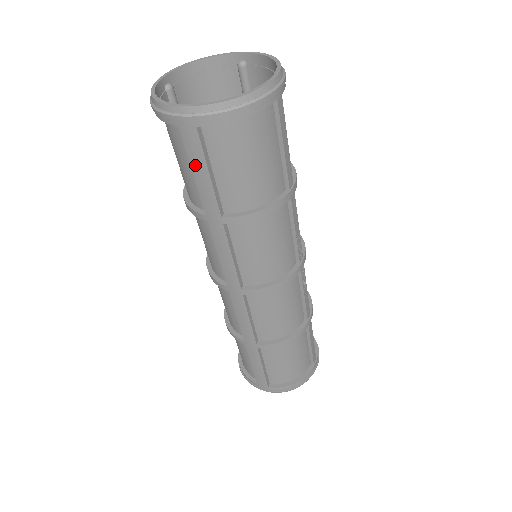
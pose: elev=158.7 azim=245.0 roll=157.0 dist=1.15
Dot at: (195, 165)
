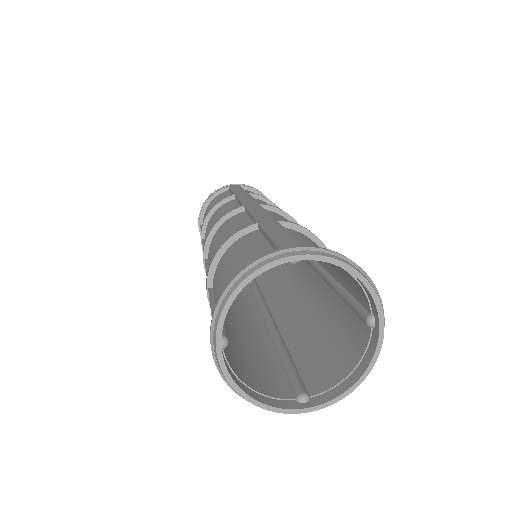
Dot at: occluded
